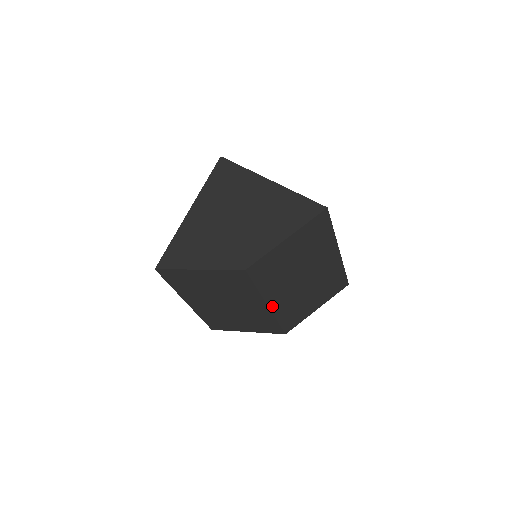
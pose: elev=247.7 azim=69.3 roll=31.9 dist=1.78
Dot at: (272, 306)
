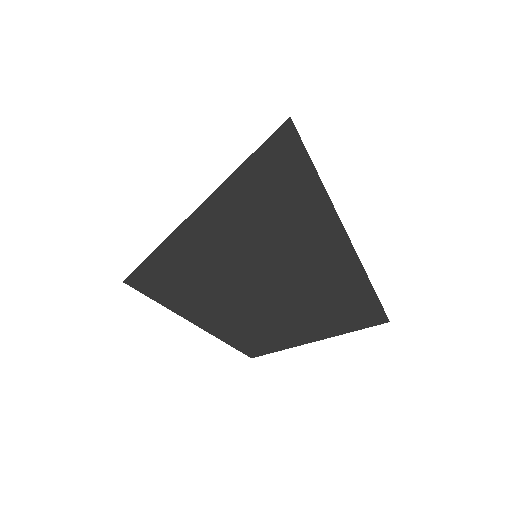
Dot at: occluded
